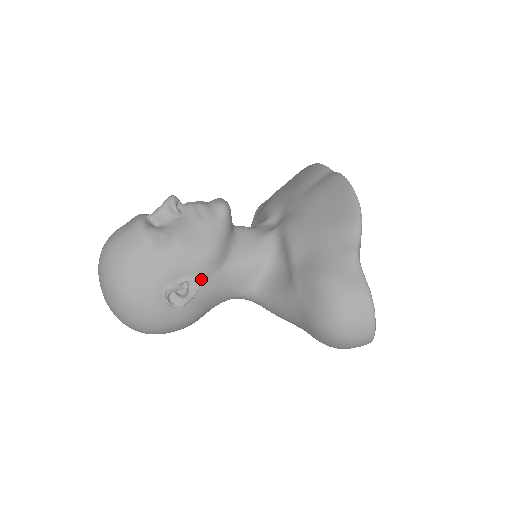
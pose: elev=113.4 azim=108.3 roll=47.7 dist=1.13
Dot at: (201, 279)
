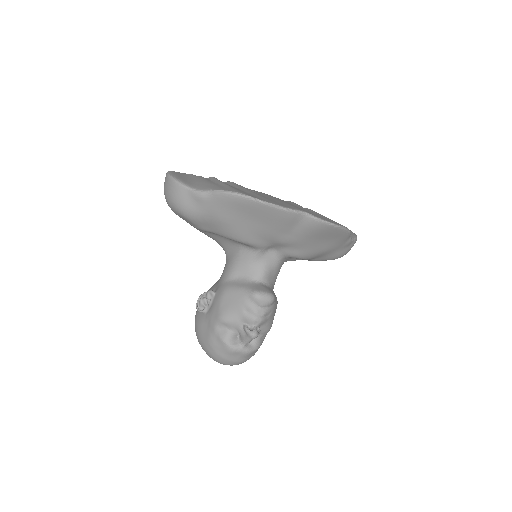
Dot at: occluded
